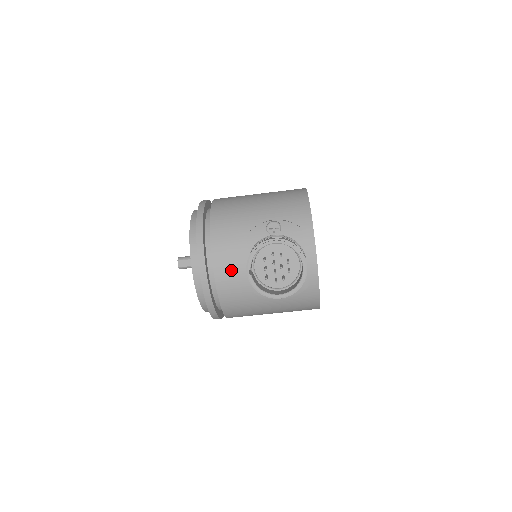
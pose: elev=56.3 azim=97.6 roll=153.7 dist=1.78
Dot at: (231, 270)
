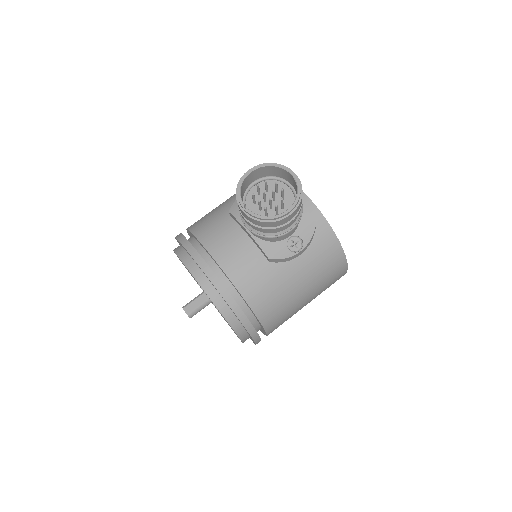
Dot at: (233, 252)
